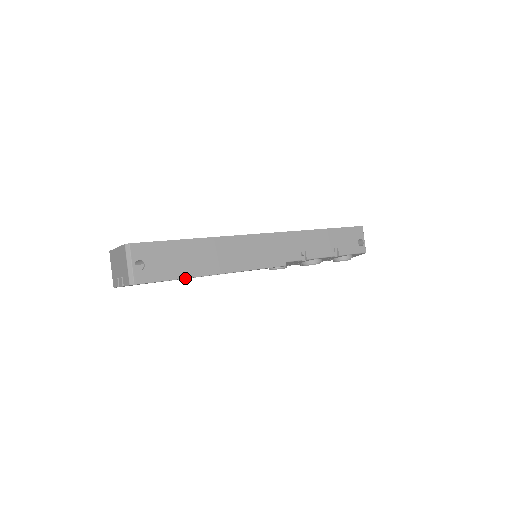
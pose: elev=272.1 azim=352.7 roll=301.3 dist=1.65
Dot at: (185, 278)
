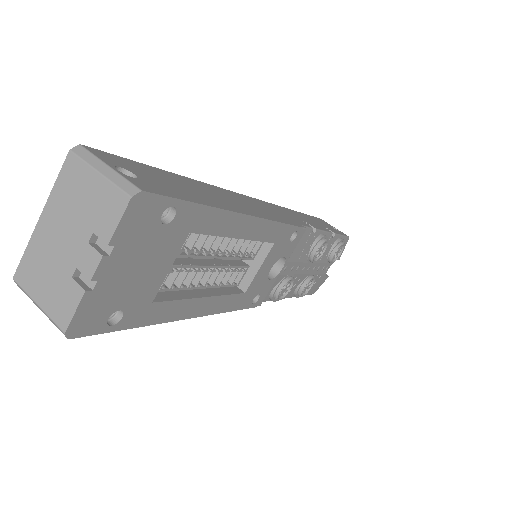
Dot at: (212, 217)
